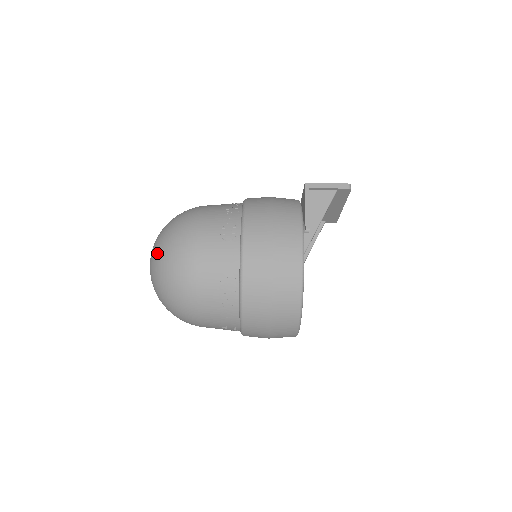
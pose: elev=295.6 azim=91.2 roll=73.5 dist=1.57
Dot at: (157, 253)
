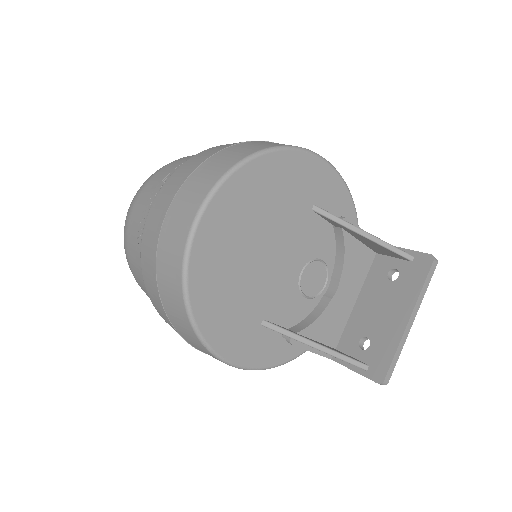
Dot at: occluded
